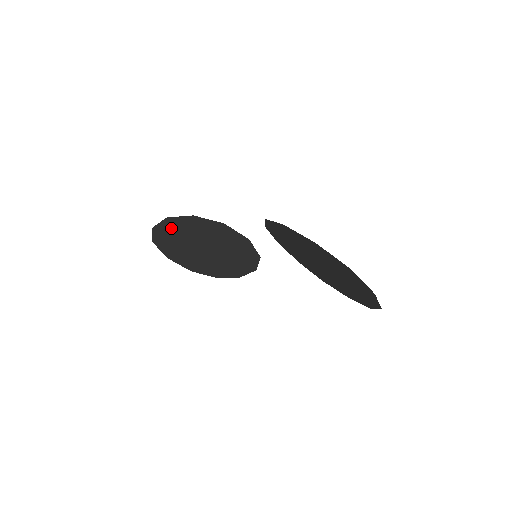
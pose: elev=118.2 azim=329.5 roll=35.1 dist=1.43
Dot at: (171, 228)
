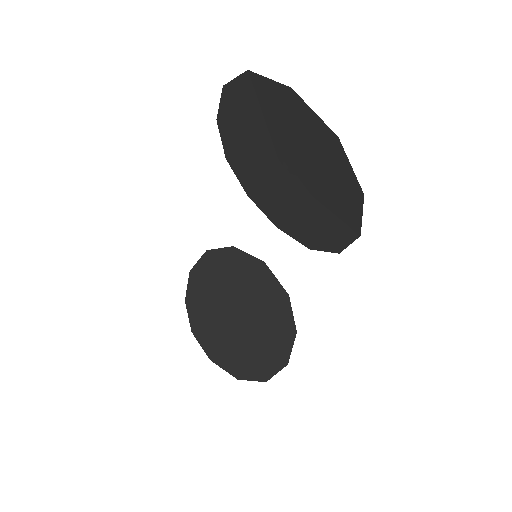
Dot at: (198, 290)
